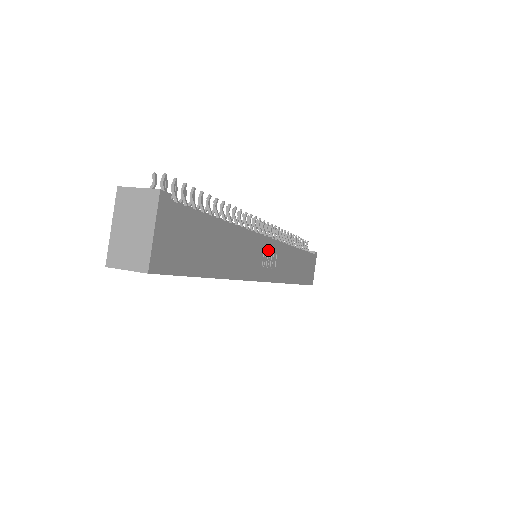
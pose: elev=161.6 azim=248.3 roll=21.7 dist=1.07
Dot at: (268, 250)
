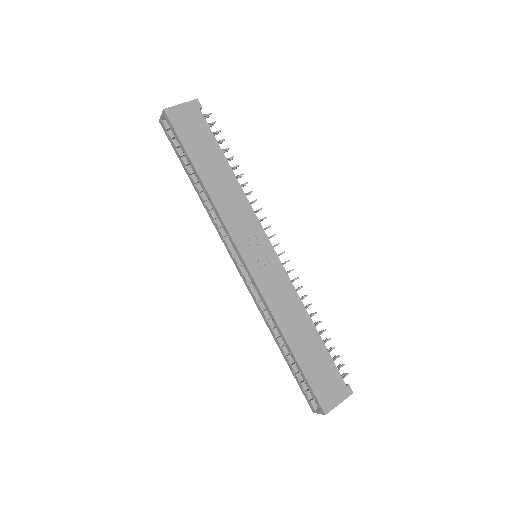
Dot at: (262, 246)
